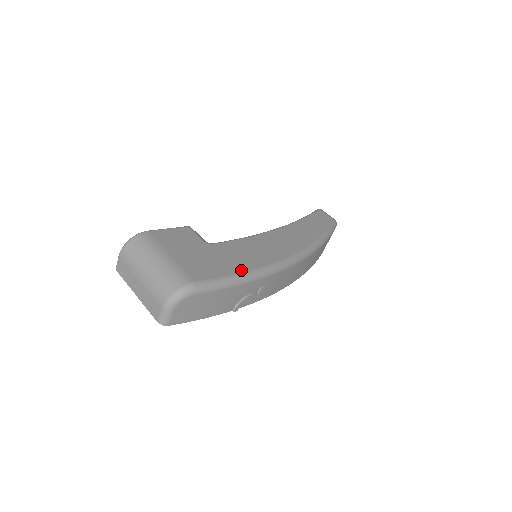
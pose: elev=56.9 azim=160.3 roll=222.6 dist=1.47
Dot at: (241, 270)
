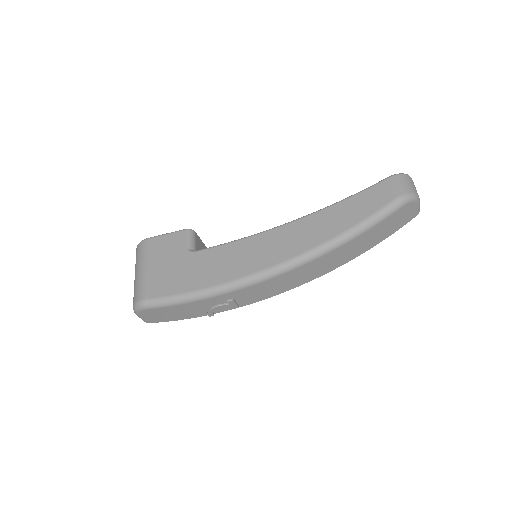
Dot at: (195, 288)
